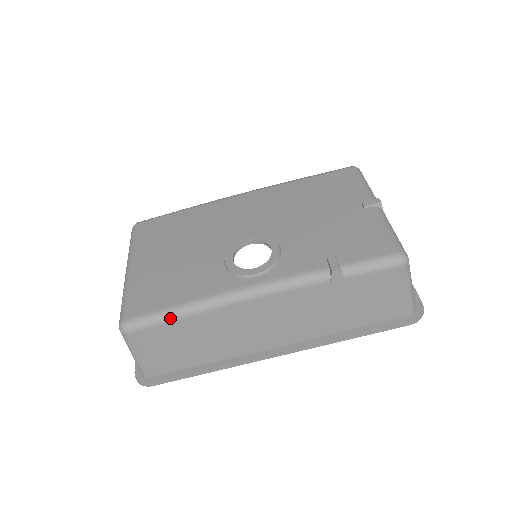
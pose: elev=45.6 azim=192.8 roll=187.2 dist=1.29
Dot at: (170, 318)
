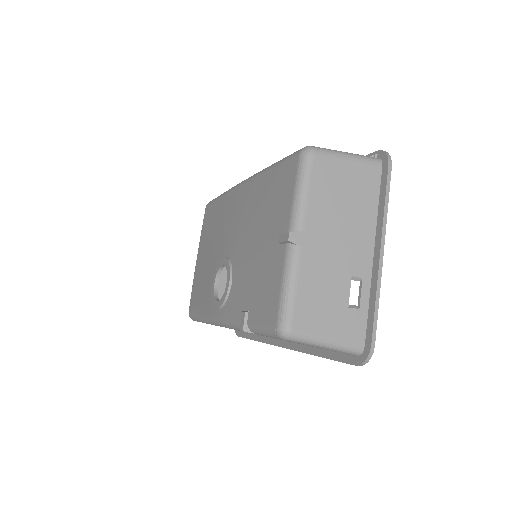
Dot at: (200, 321)
